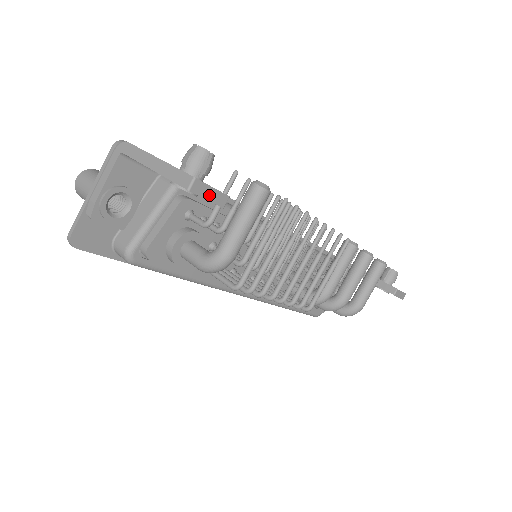
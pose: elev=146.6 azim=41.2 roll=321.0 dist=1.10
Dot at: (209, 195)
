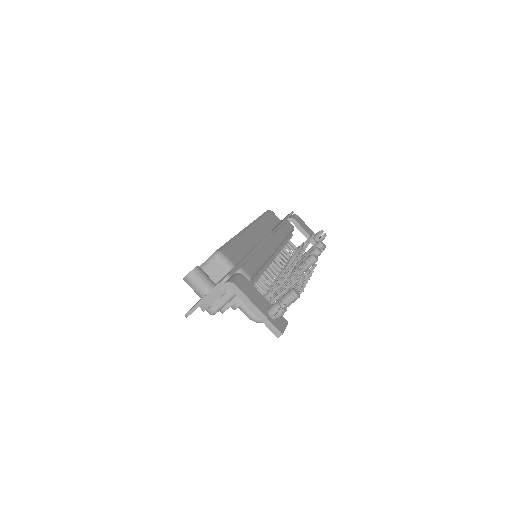
Dot at: occluded
